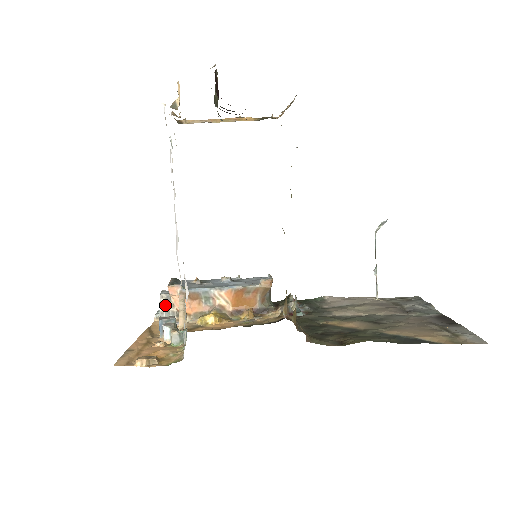
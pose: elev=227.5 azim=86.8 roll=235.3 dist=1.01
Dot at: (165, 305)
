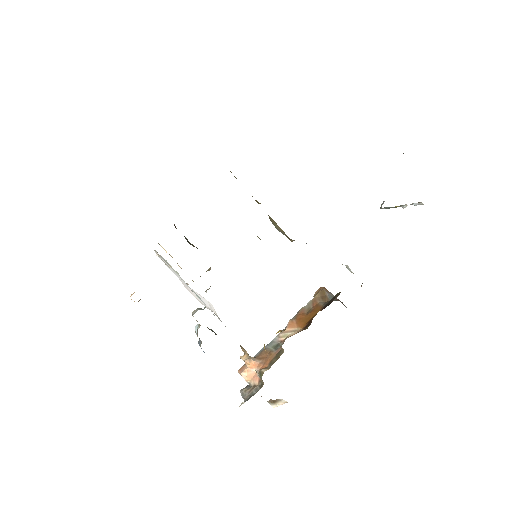
Dot at: (247, 393)
